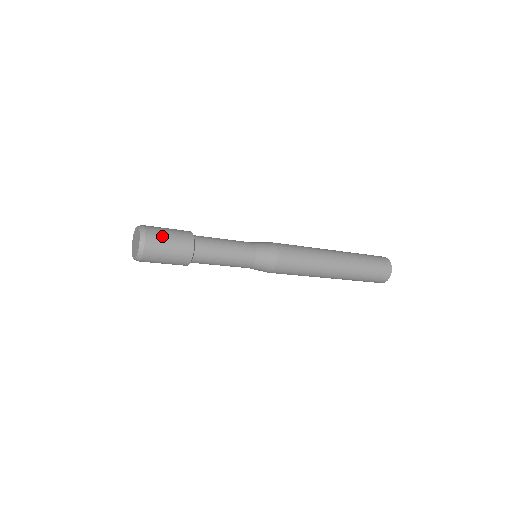
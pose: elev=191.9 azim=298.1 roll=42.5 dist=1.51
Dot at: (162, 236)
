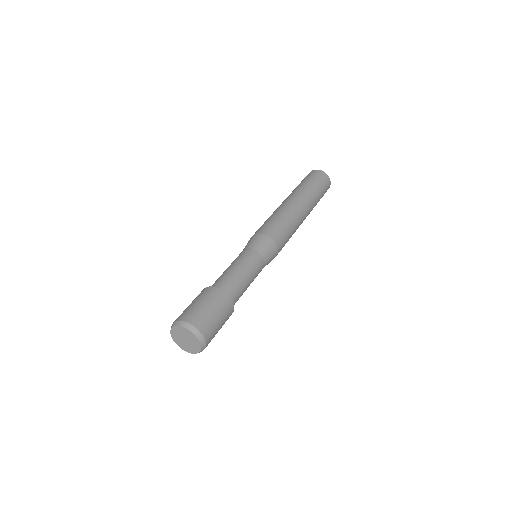
Dot at: occluded
